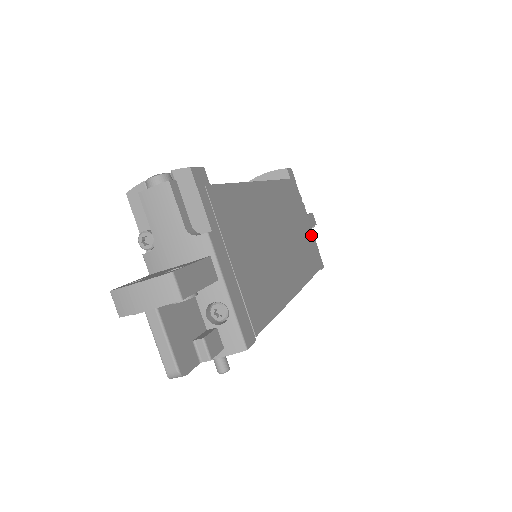
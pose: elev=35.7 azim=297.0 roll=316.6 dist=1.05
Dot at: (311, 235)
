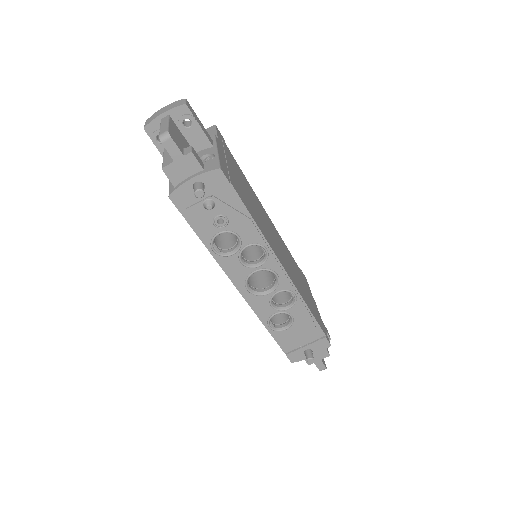
Dot at: occluded
